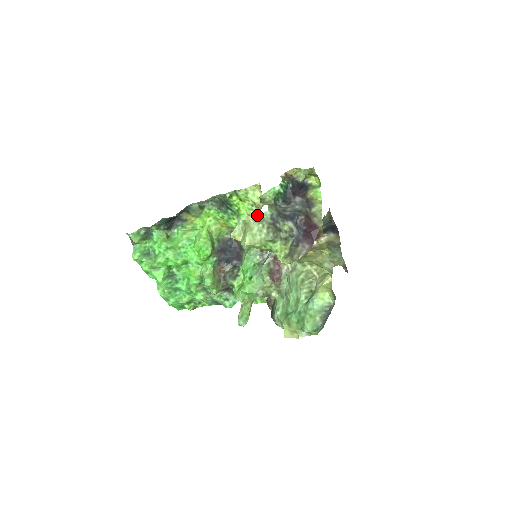
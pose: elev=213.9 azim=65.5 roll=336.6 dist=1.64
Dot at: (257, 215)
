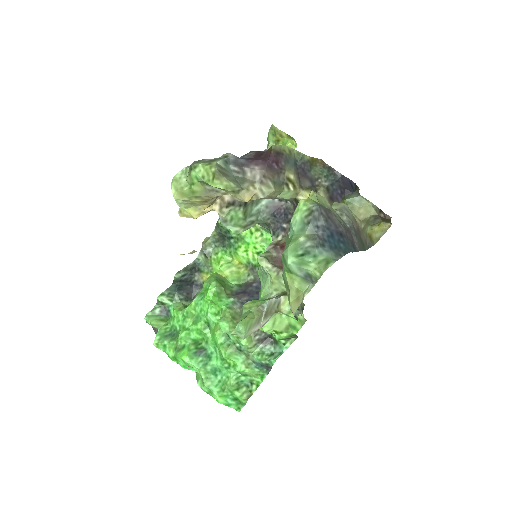
Dot at: occluded
